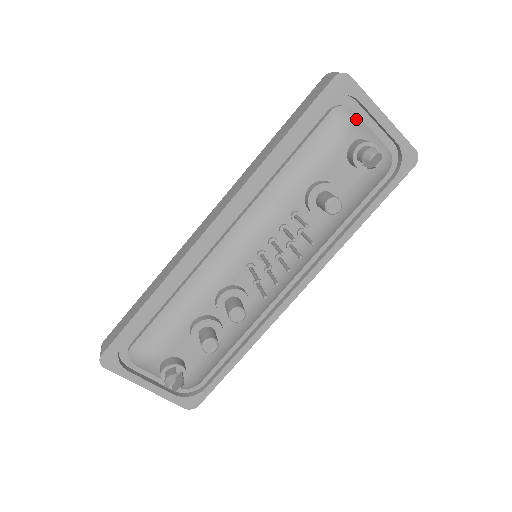
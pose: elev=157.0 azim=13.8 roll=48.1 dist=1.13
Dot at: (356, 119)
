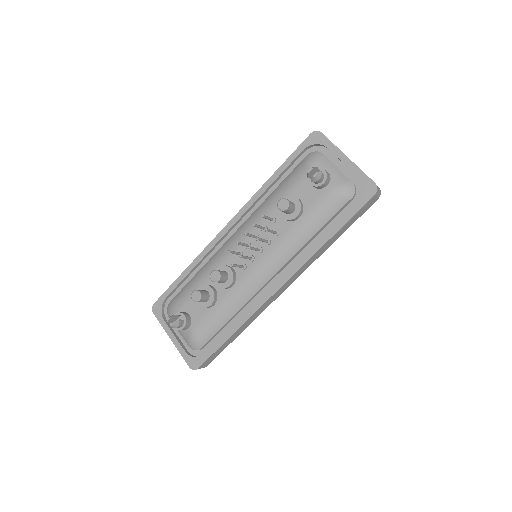
Dot at: (323, 159)
